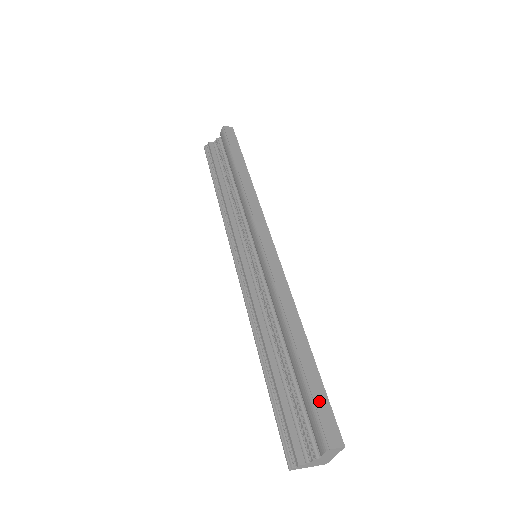
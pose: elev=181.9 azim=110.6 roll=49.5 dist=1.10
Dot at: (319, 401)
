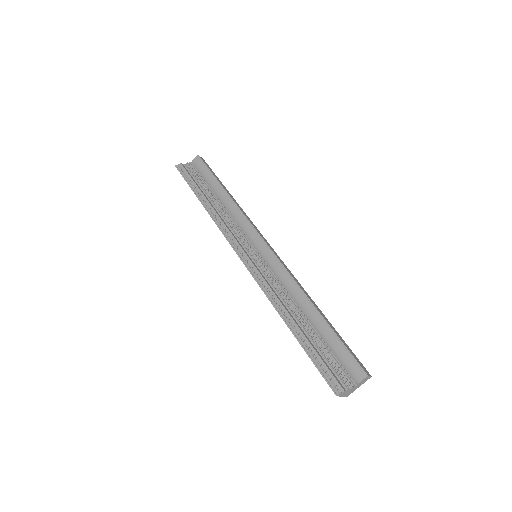
Dot at: (349, 349)
